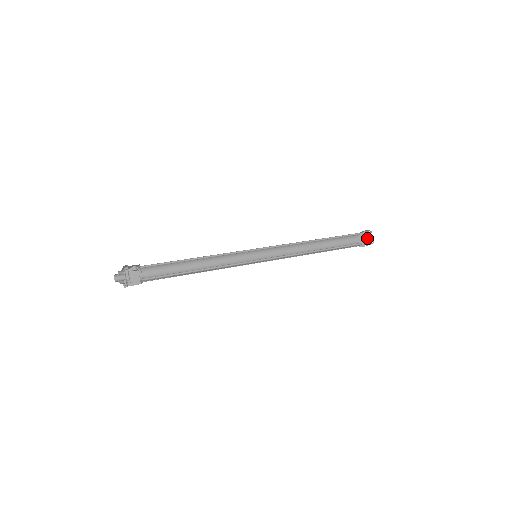
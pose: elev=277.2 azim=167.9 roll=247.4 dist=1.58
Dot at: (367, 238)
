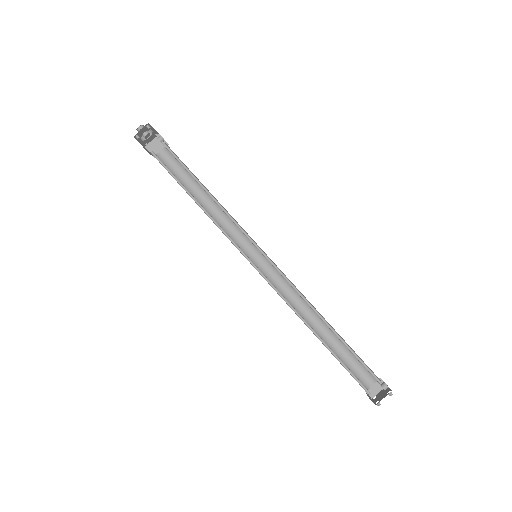
Dot at: (382, 394)
